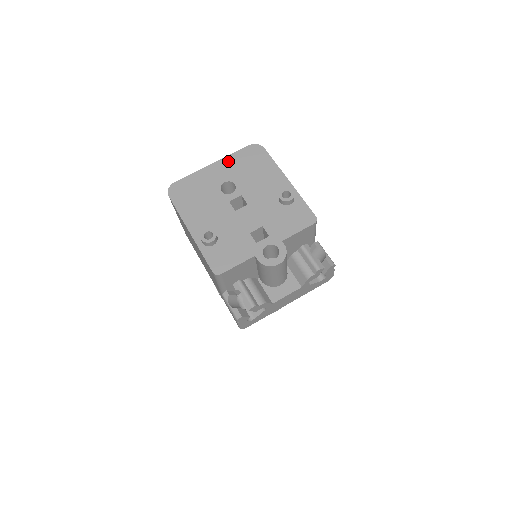
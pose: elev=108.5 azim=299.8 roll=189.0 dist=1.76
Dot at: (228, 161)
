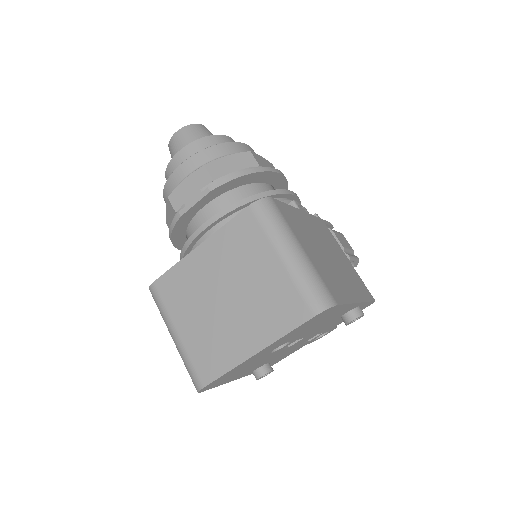
Dot at: (280, 341)
